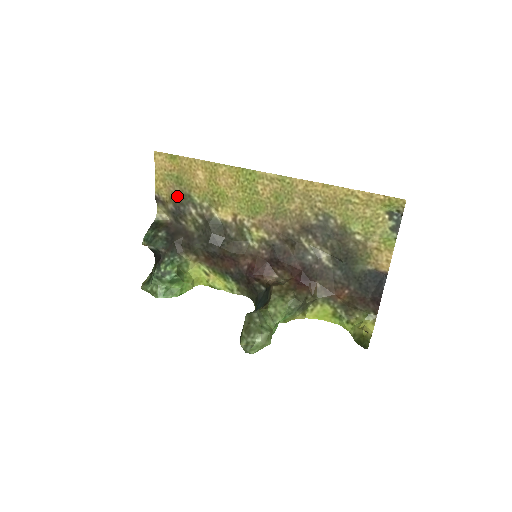
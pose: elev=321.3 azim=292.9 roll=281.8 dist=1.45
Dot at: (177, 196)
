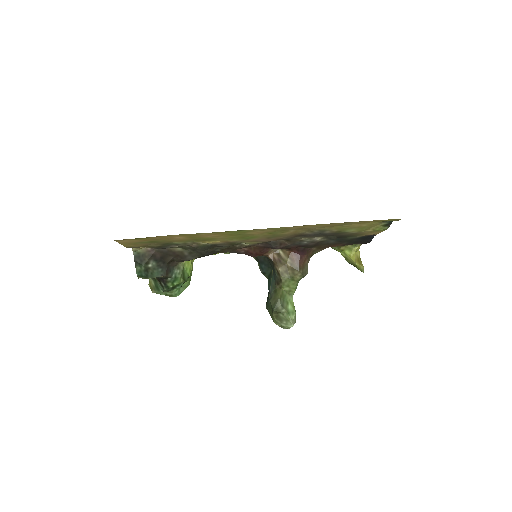
Dot at: (155, 246)
